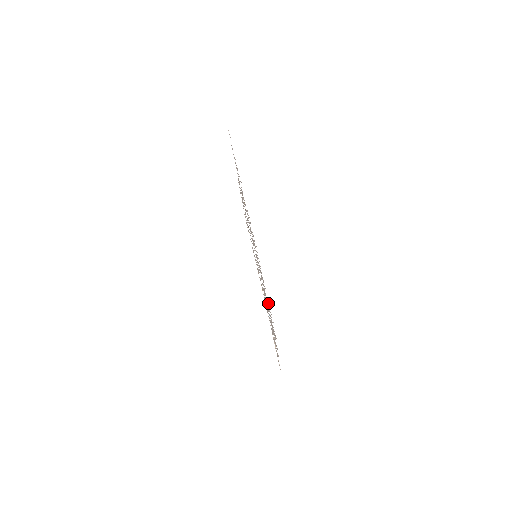
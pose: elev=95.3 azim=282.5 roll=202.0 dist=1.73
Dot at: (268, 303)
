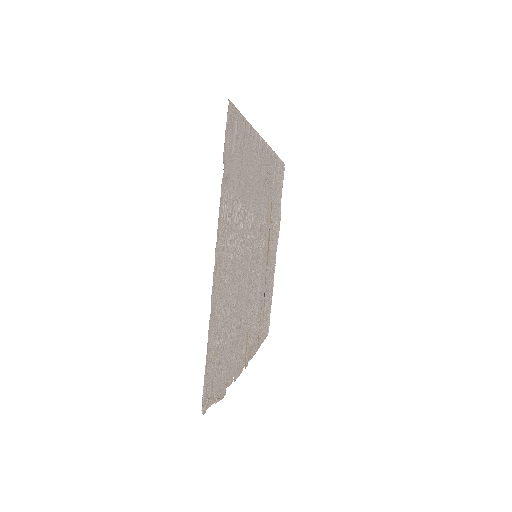
Dot at: (238, 138)
